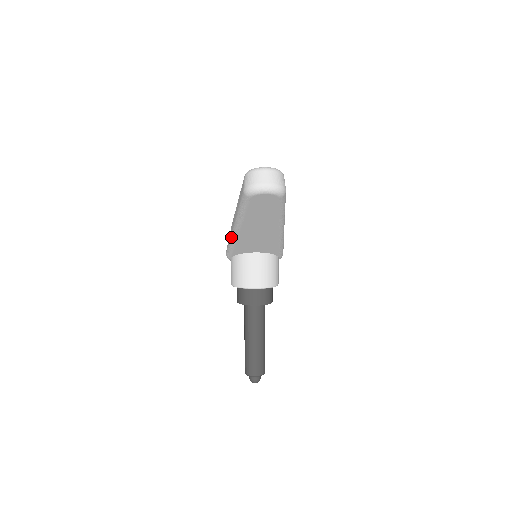
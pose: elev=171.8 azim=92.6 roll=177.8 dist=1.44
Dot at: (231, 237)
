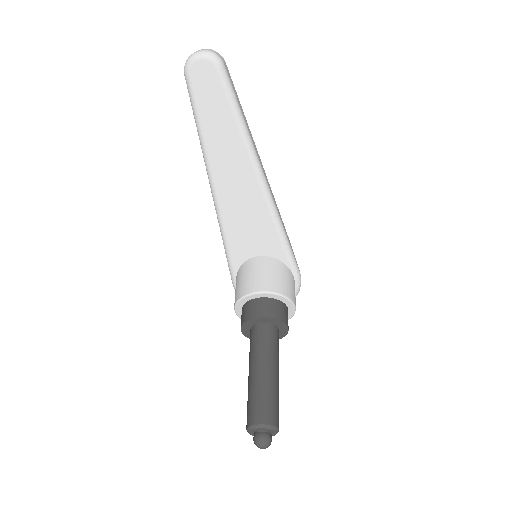
Dot at: occluded
